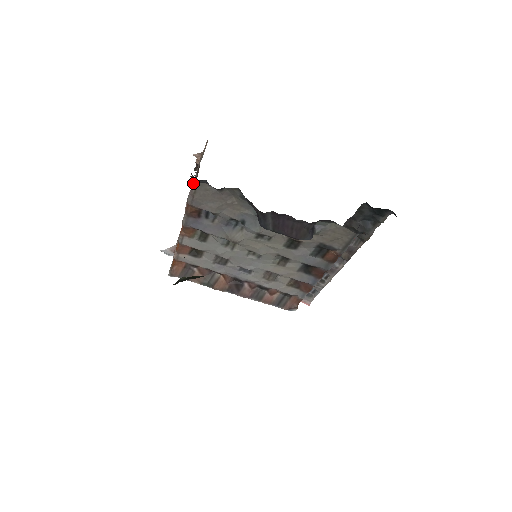
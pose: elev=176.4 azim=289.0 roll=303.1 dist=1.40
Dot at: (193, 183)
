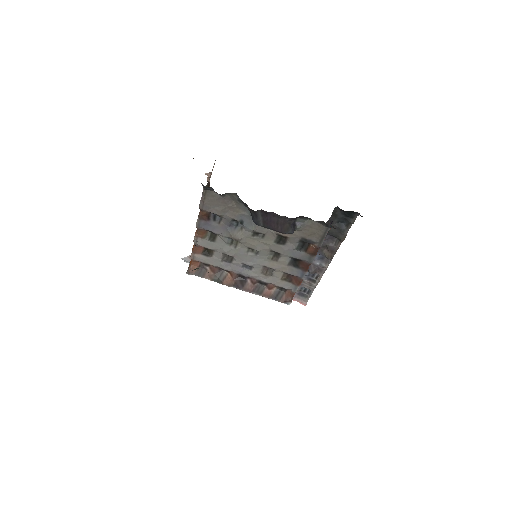
Dot at: (203, 191)
